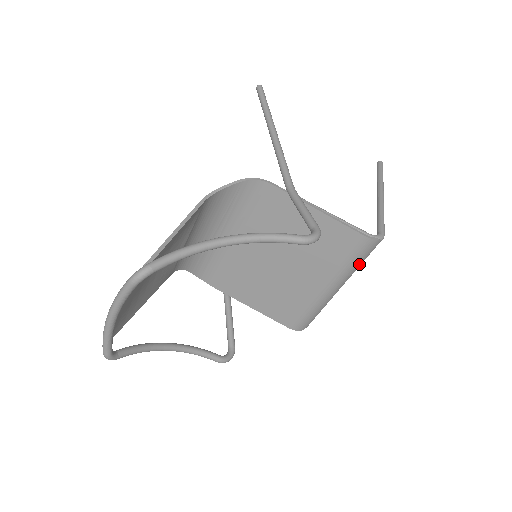
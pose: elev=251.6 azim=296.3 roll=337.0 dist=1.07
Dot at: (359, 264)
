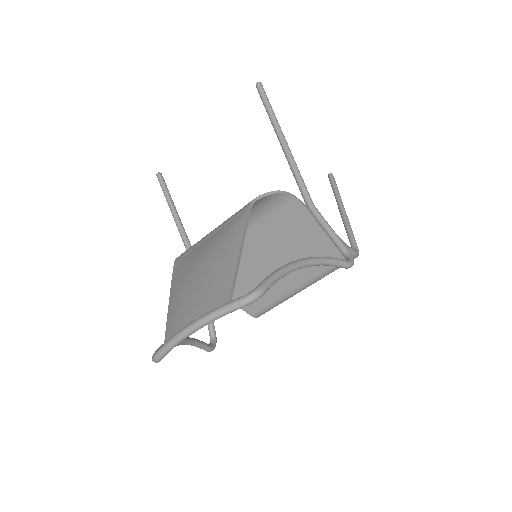
Dot at: (333, 271)
